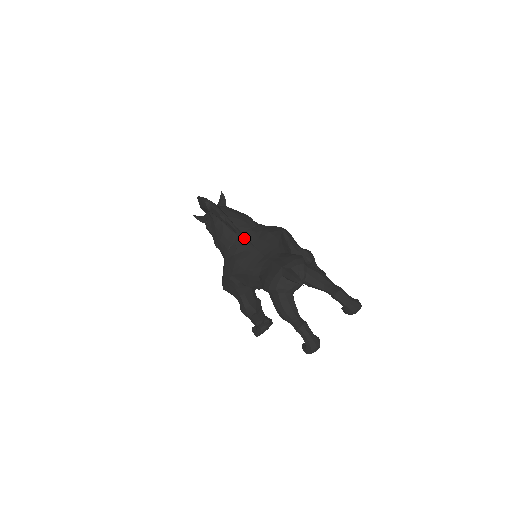
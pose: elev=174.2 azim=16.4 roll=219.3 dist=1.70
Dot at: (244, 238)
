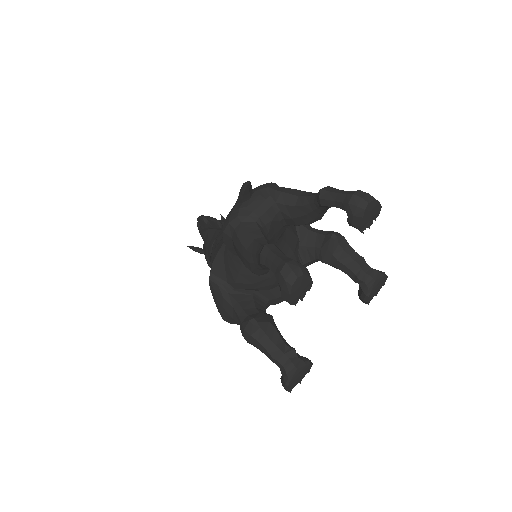
Dot at: occluded
